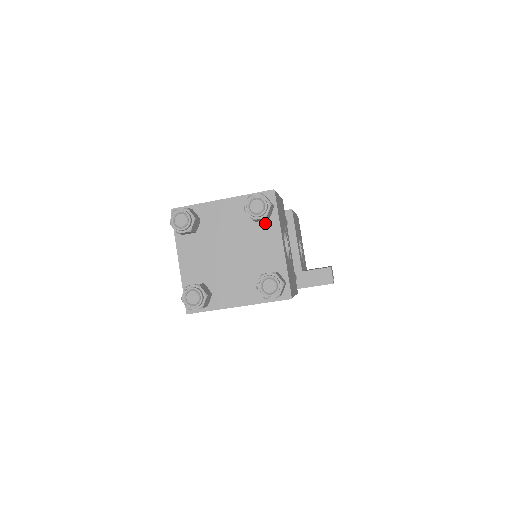
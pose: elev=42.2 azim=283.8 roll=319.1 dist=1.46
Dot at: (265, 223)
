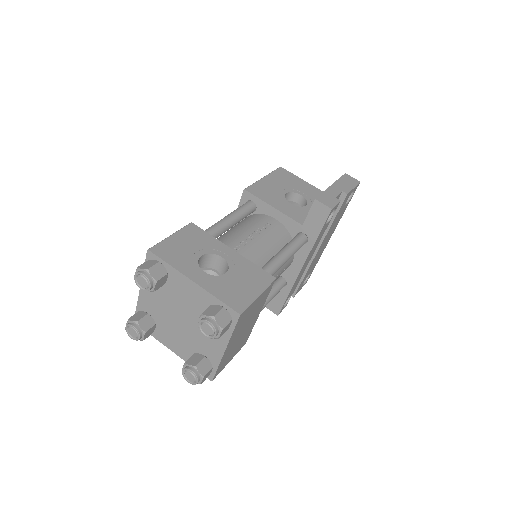
Dot at: (170, 278)
